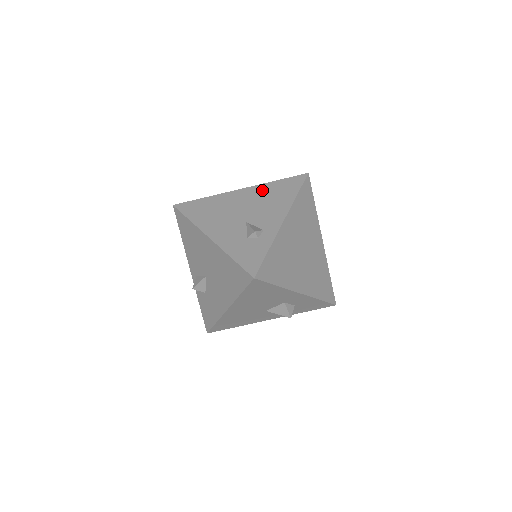
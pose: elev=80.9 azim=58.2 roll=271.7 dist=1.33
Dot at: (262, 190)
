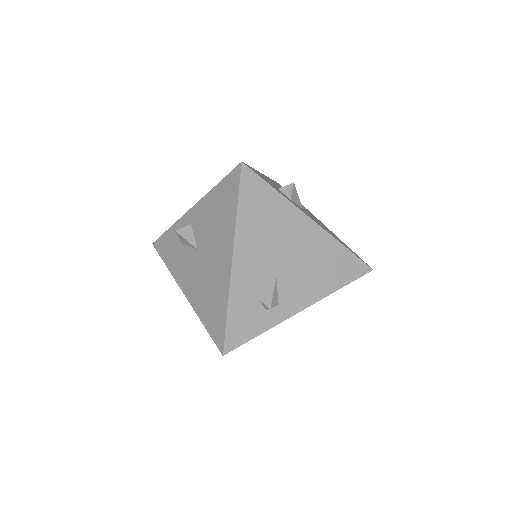
Dot at: (325, 247)
